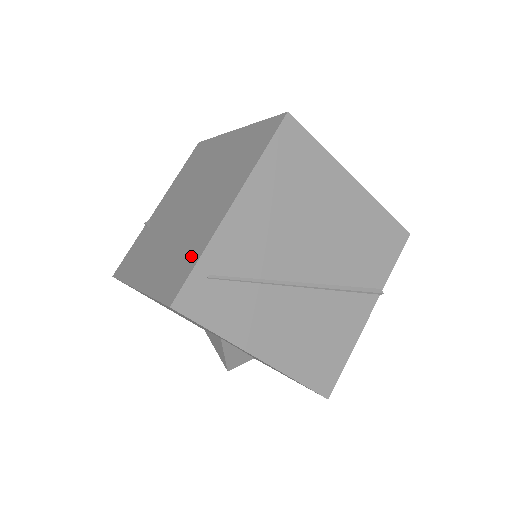
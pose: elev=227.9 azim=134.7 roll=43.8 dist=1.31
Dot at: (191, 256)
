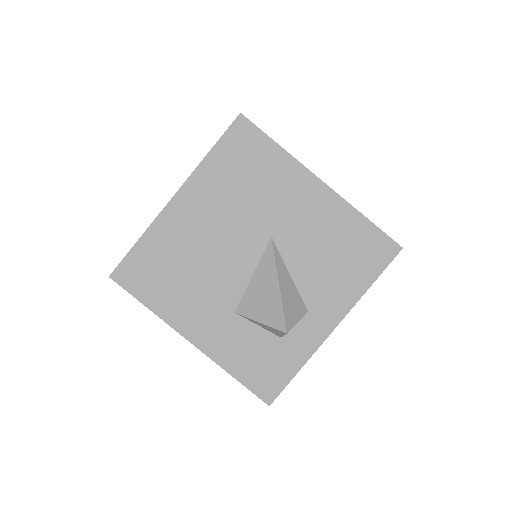
Dot at: occluded
